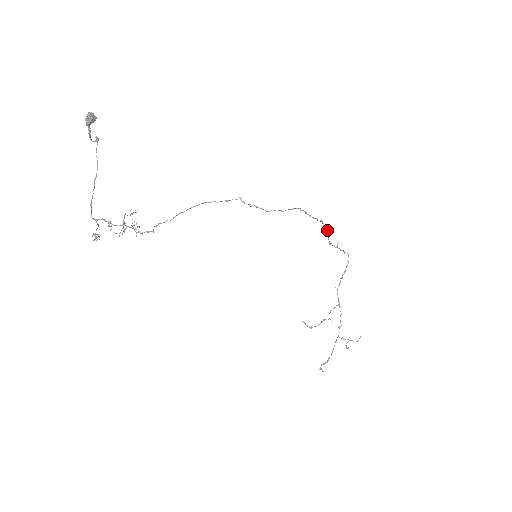
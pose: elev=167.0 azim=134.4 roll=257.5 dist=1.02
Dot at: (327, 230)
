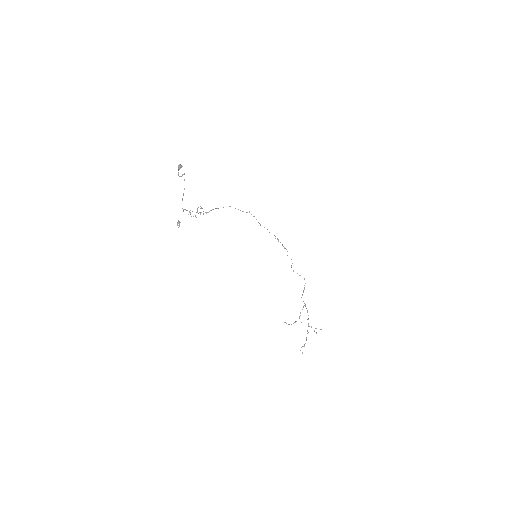
Dot at: occluded
